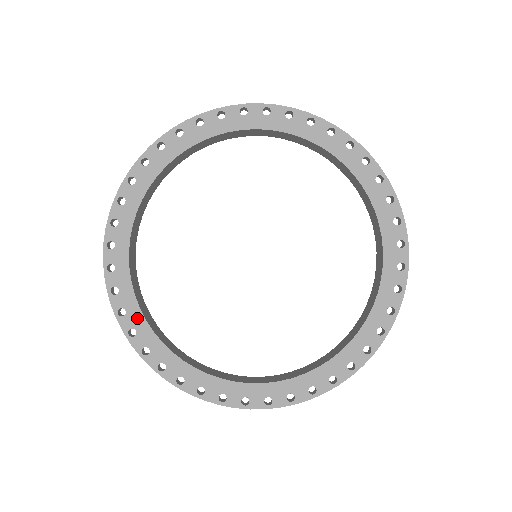
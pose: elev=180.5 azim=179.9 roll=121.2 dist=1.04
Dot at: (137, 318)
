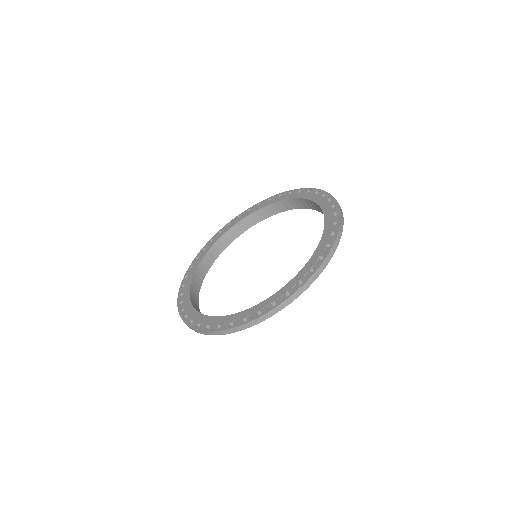
Dot at: (200, 318)
